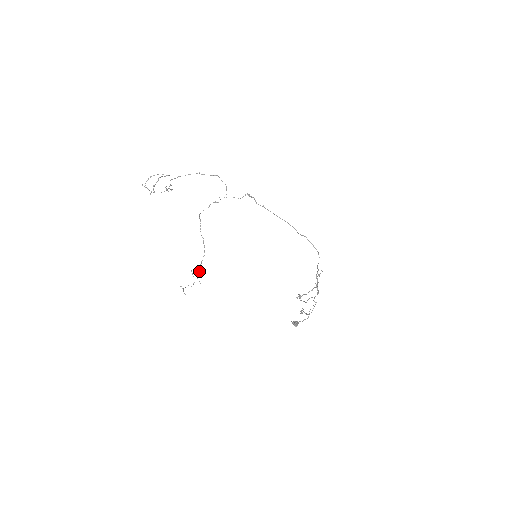
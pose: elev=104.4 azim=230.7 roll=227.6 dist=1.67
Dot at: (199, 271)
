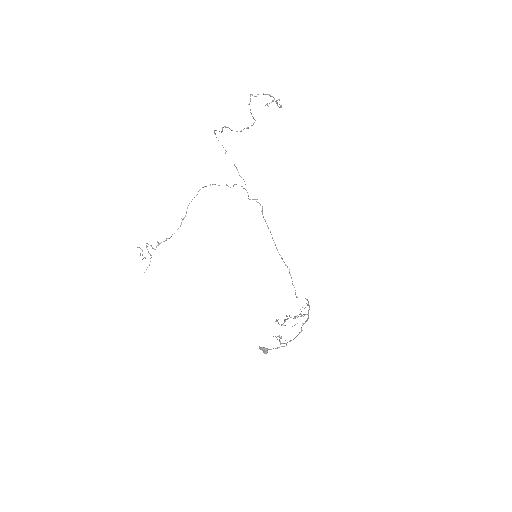
Dot at: occluded
